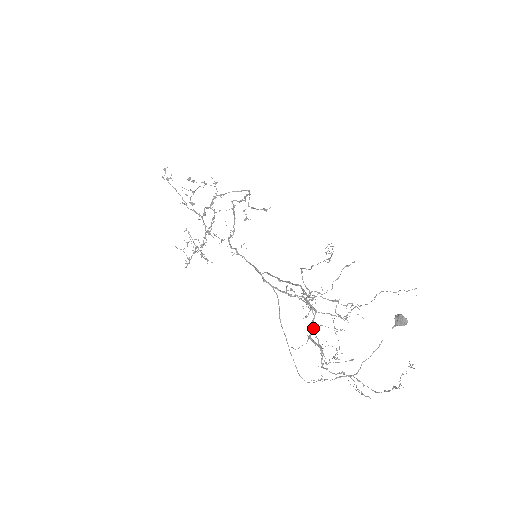
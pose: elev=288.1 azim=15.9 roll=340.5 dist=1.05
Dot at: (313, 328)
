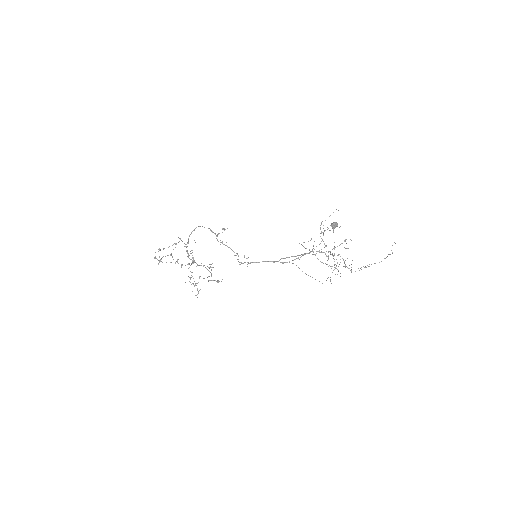
Dot at: (322, 262)
